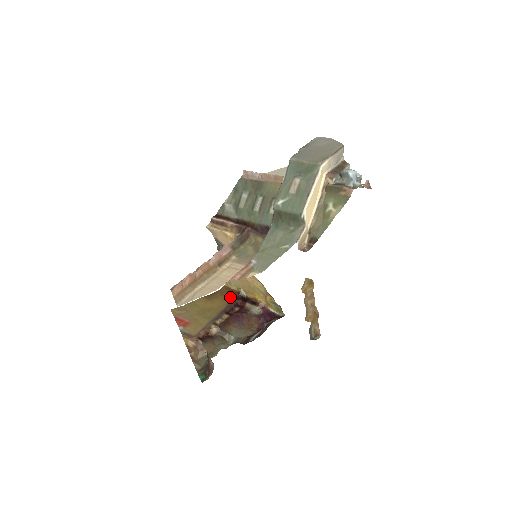
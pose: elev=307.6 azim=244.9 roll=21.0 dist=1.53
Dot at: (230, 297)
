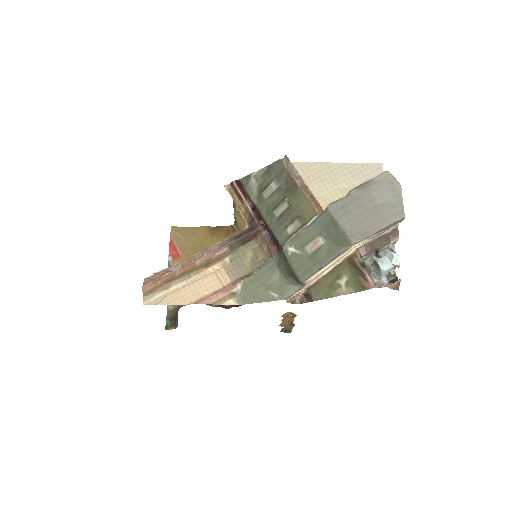
Dot at: occluded
